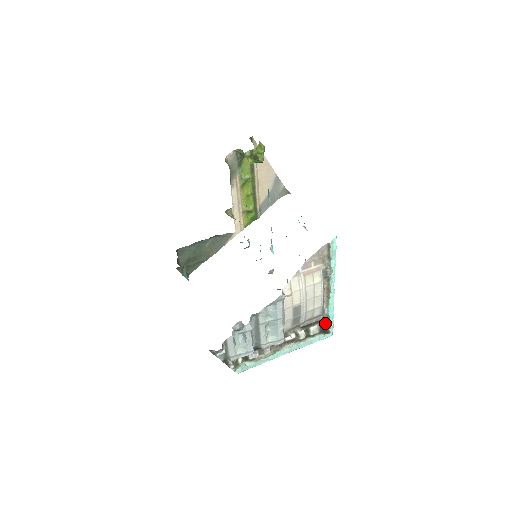
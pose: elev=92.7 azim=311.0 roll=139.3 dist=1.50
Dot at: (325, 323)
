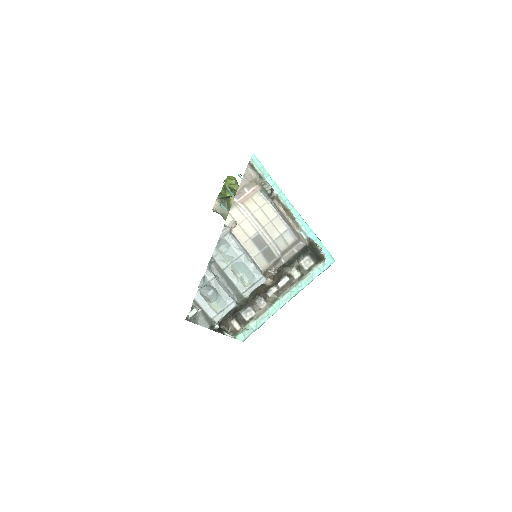
Dot at: (313, 249)
